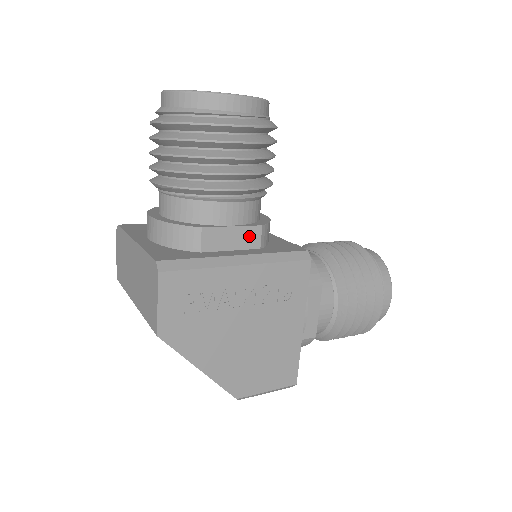
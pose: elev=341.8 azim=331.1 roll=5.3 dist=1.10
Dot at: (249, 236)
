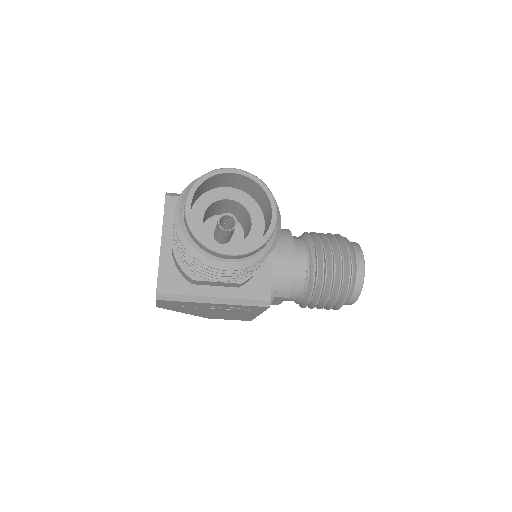
Dot at: (230, 284)
